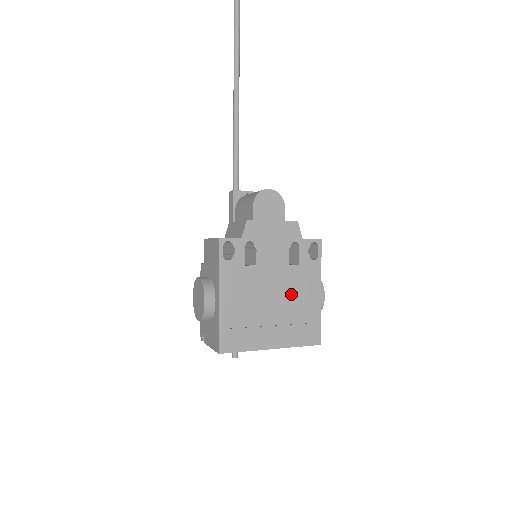
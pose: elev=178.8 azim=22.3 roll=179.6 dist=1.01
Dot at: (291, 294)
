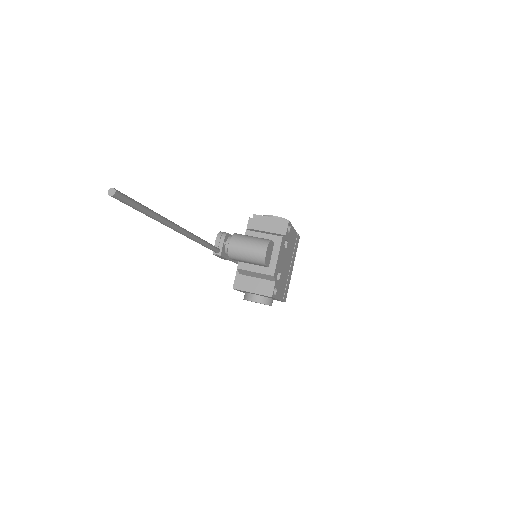
Dot at: (290, 251)
